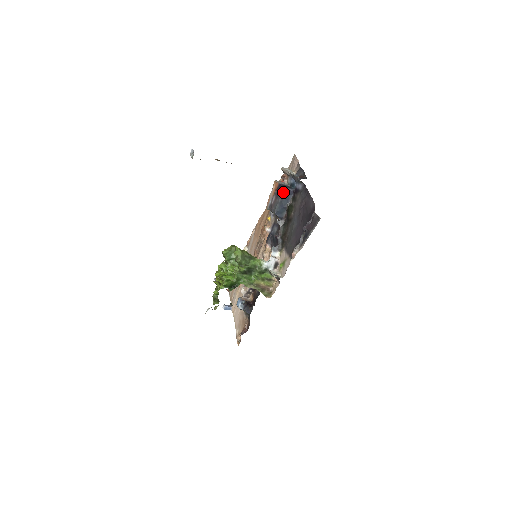
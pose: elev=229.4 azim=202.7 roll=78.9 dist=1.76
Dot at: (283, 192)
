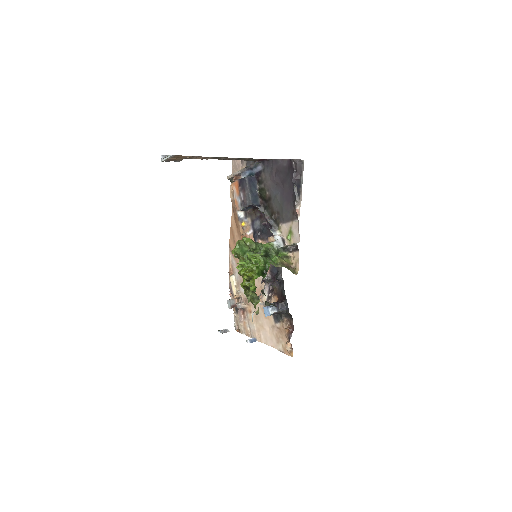
Dot at: (248, 181)
